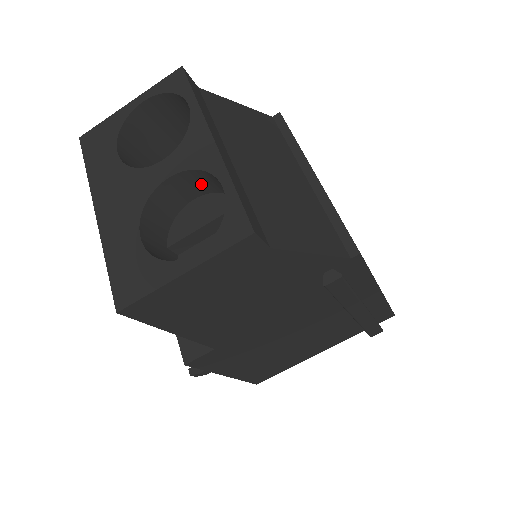
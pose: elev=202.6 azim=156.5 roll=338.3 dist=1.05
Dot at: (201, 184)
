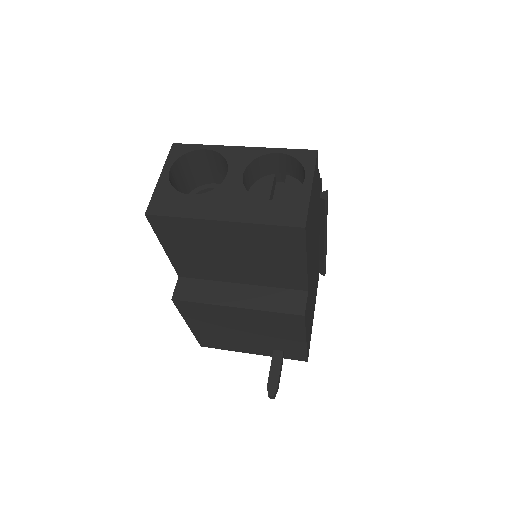
Dot at: (251, 176)
